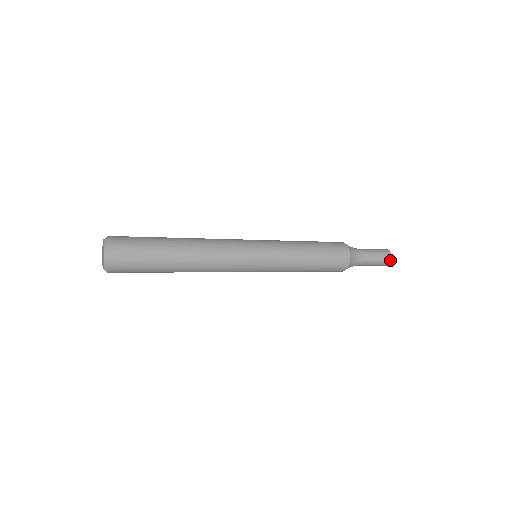
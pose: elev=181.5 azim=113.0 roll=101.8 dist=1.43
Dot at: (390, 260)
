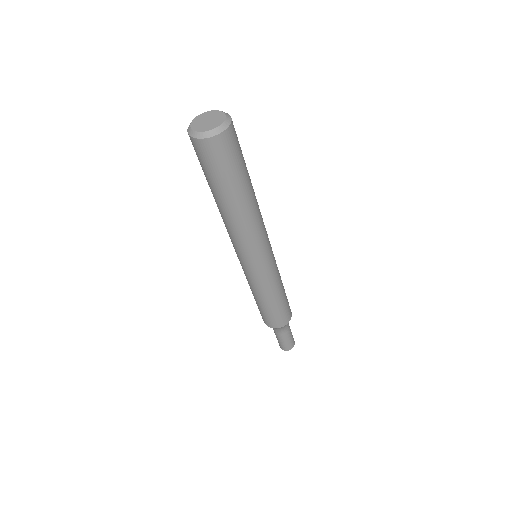
Dot at: (289, 349)
